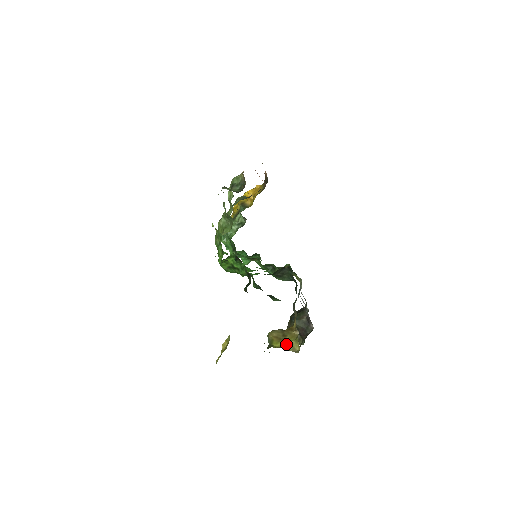
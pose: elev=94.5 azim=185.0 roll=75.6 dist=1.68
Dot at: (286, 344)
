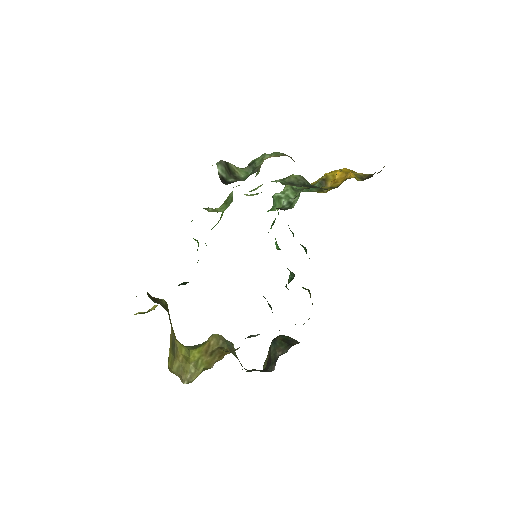
Dot at: (197, 363)
